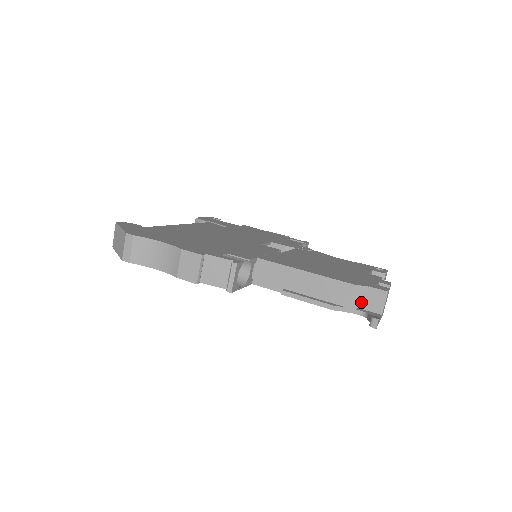
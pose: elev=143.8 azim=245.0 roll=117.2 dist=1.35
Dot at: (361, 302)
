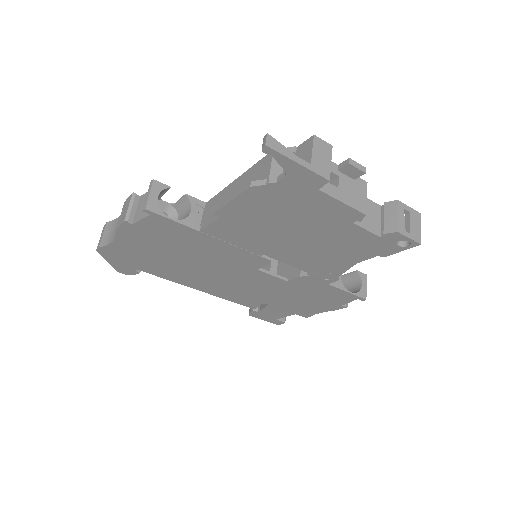
Dot at: occluded
